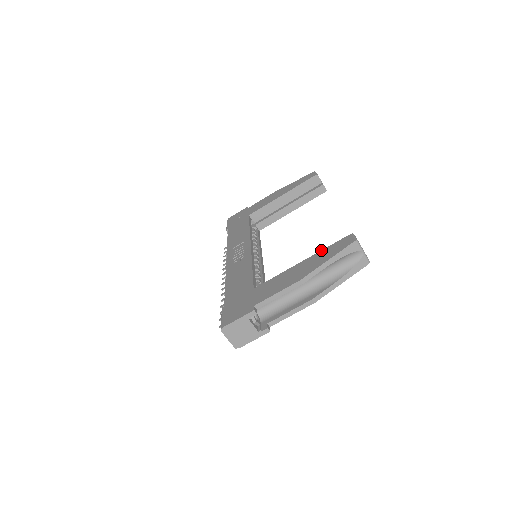
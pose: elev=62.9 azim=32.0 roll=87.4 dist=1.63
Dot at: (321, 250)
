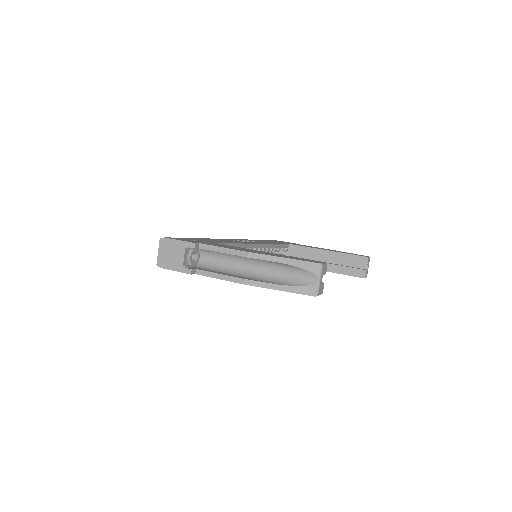
Dot at: occluded
